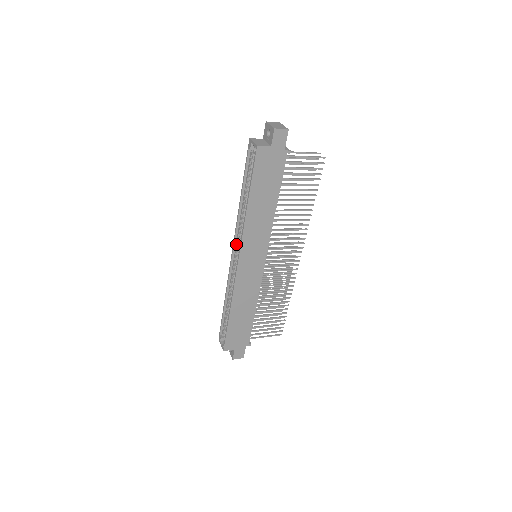
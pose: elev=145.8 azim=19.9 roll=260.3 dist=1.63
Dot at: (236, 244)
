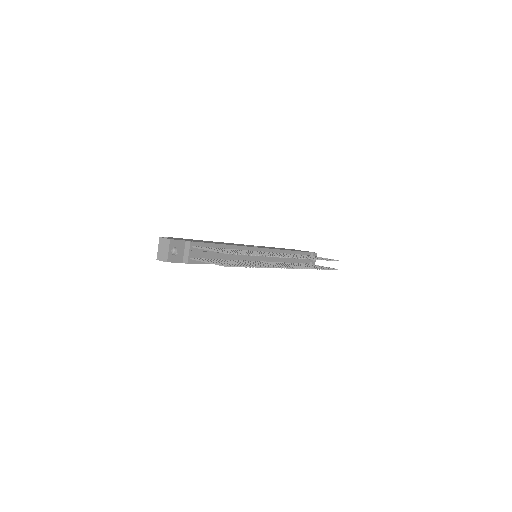
Dot at: occluded
